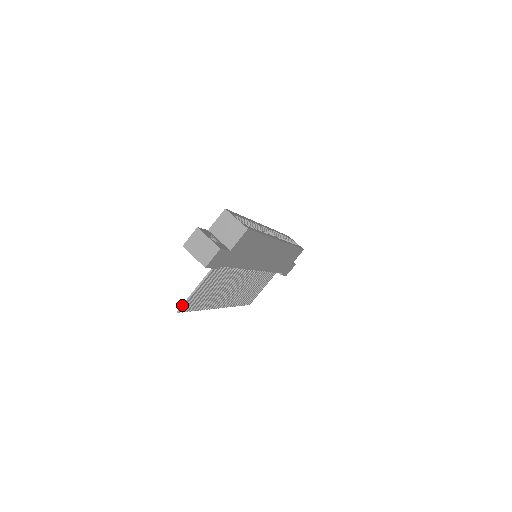
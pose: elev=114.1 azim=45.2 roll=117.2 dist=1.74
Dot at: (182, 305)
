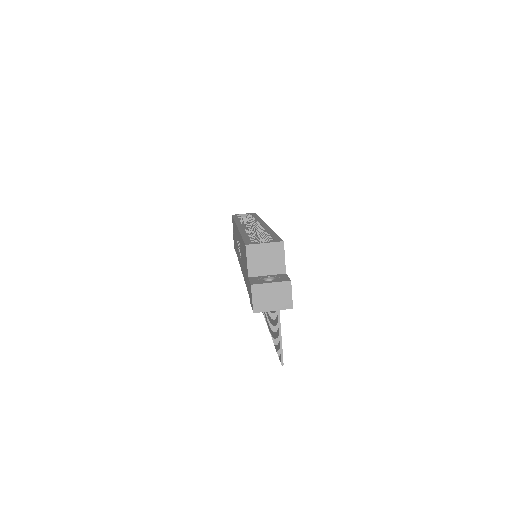
Dot at: (281, 356)
